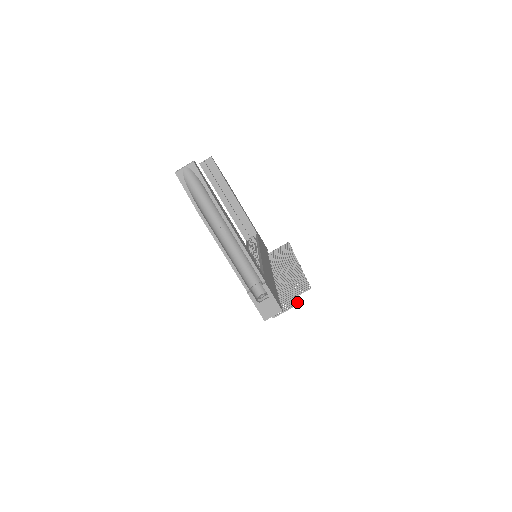
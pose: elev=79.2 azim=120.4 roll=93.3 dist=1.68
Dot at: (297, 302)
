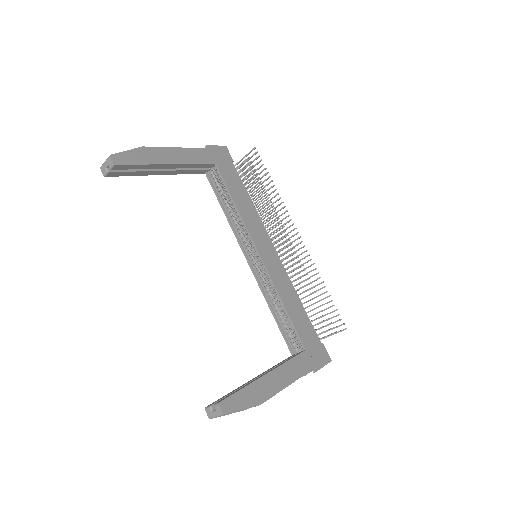
Dot at: occluded
